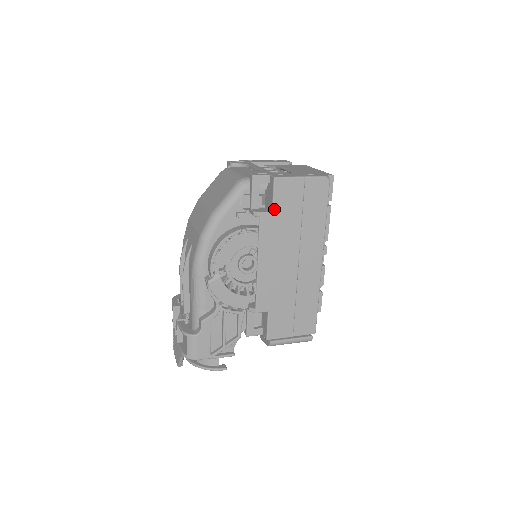
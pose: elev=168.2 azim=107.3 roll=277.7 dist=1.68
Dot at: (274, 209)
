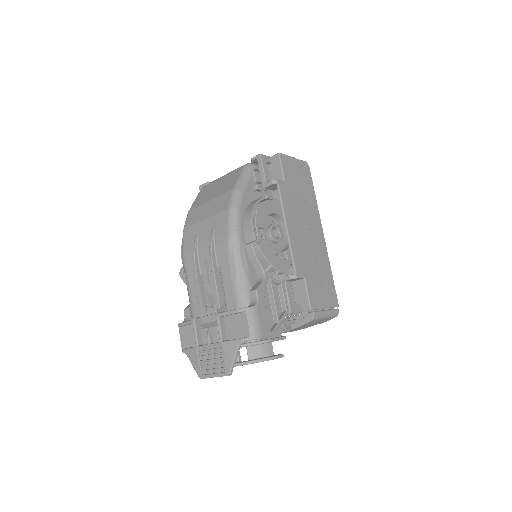
Dot at: (285, 179)
